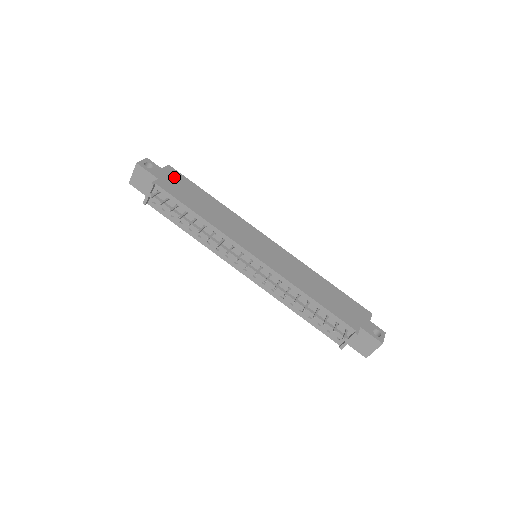
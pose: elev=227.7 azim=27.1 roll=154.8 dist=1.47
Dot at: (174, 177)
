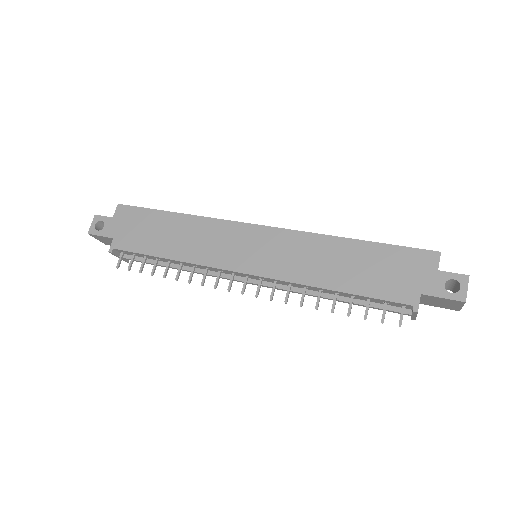
Dot at: (128, 219)
